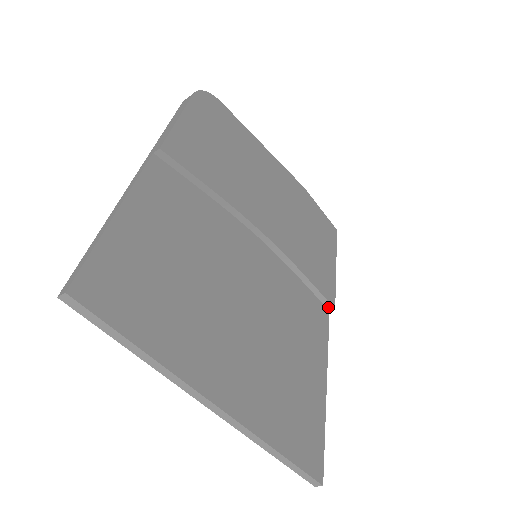
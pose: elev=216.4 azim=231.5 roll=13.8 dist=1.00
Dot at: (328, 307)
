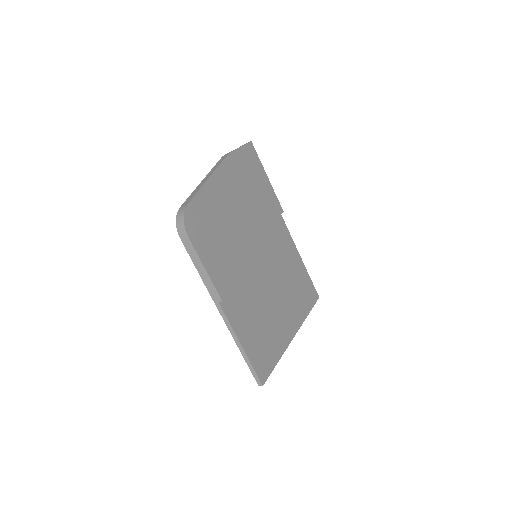
Dot at: occluded
